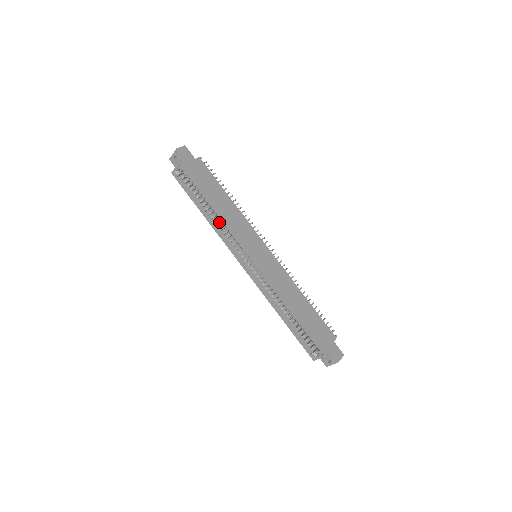
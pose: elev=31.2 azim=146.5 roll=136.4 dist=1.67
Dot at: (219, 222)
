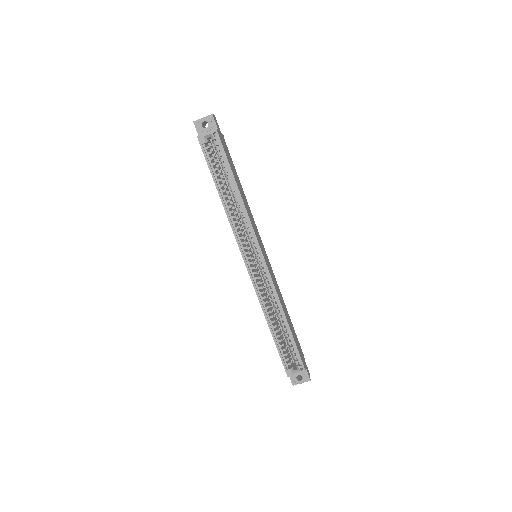
Dot at: (230, 209)
